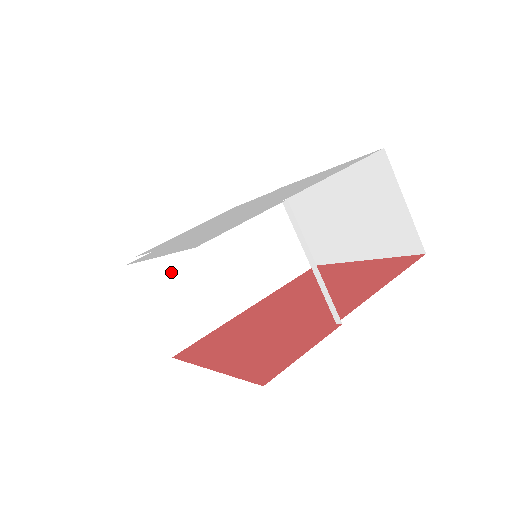
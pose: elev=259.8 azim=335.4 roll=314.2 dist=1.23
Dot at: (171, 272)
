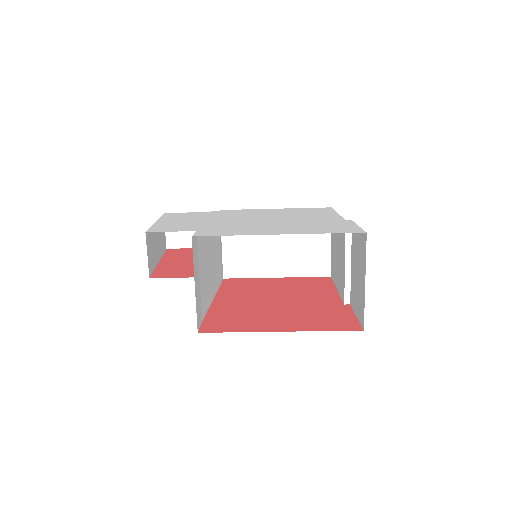
Dot at: (199, 254)
